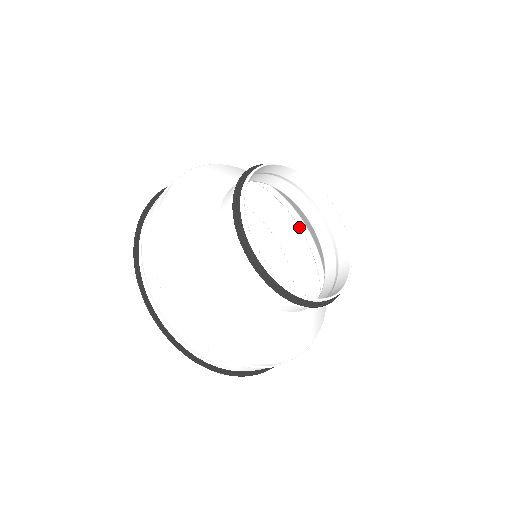
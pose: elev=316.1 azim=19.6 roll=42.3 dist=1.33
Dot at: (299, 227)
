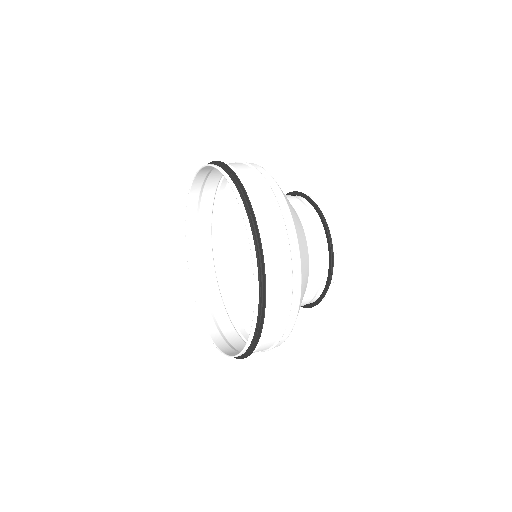
Dot at: (219, 287)
